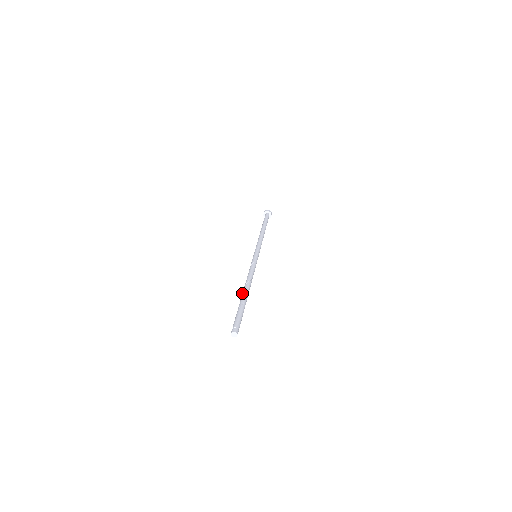
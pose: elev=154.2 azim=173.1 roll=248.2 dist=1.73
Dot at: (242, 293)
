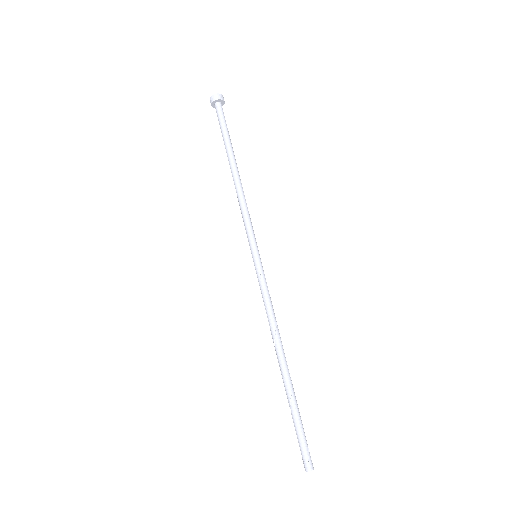
Dot at: (281, 373)
